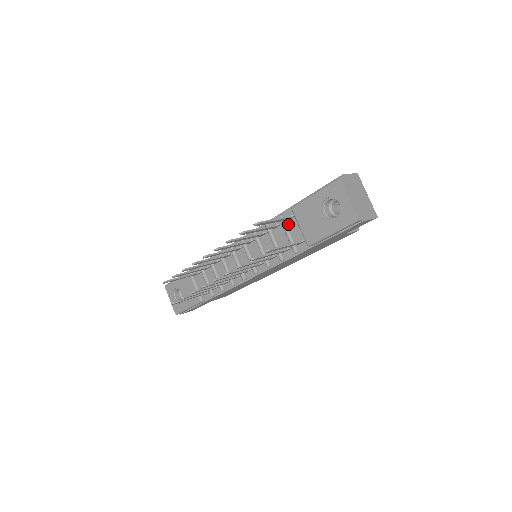
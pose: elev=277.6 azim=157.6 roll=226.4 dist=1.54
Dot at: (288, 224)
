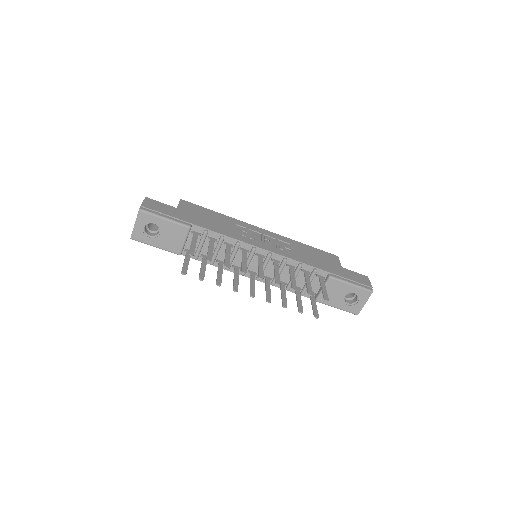
Dot at: (314, 277)
